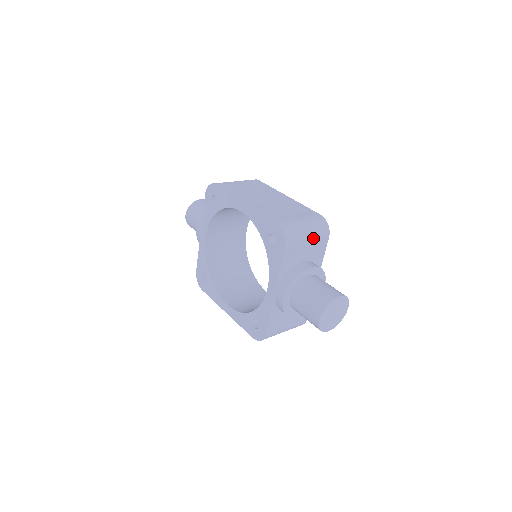
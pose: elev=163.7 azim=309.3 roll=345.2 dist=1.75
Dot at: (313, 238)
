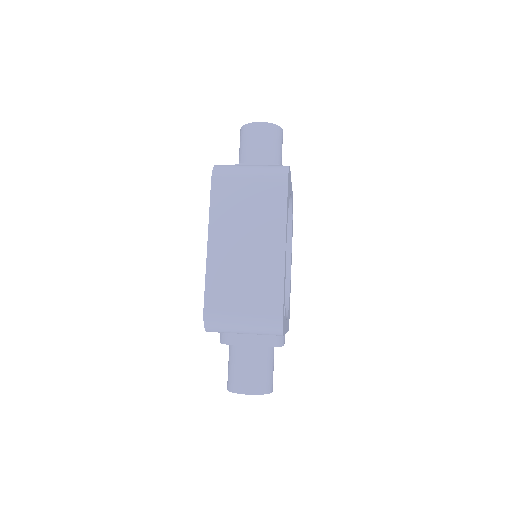
Dot at: (253, 333)
